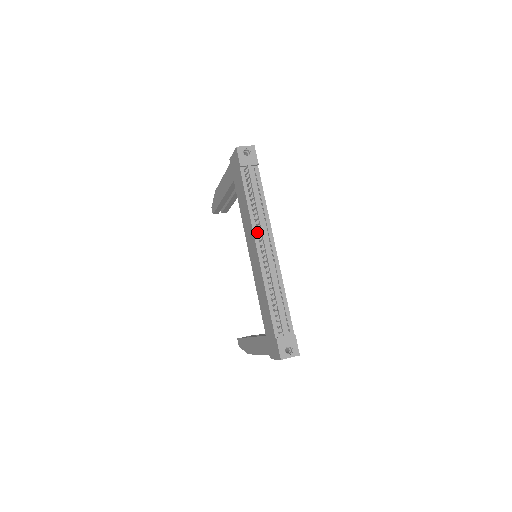
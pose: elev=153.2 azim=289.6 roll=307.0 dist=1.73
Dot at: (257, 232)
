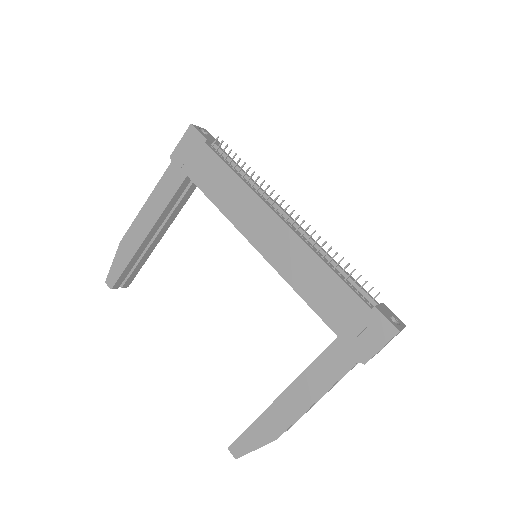
Dot at: (264, 204)
